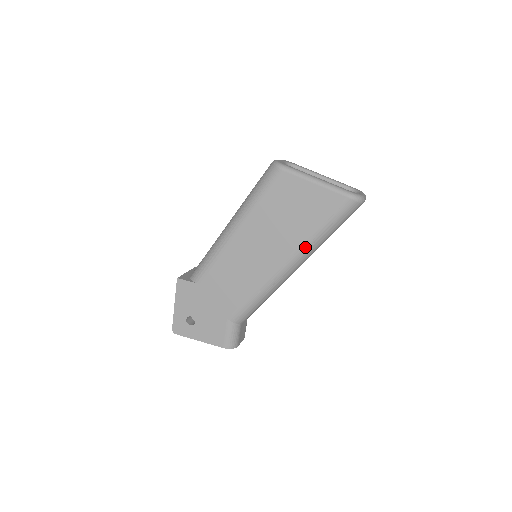
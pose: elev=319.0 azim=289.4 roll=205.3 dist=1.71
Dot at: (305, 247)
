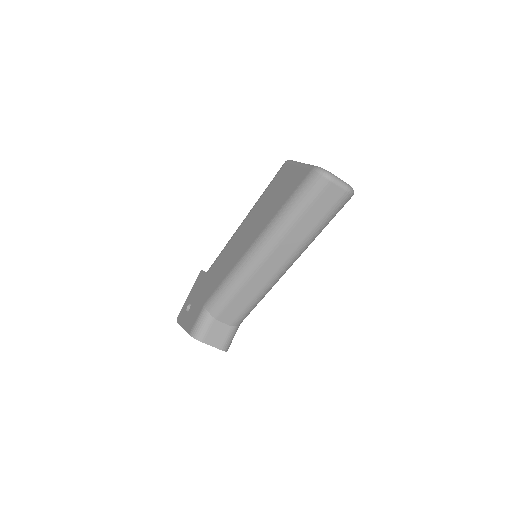
Dot at: (271, 225)
